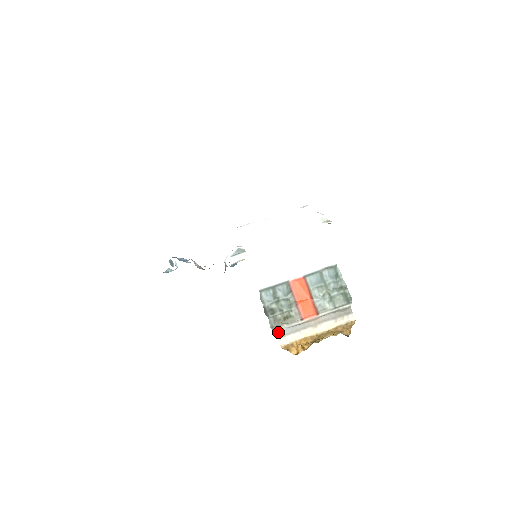
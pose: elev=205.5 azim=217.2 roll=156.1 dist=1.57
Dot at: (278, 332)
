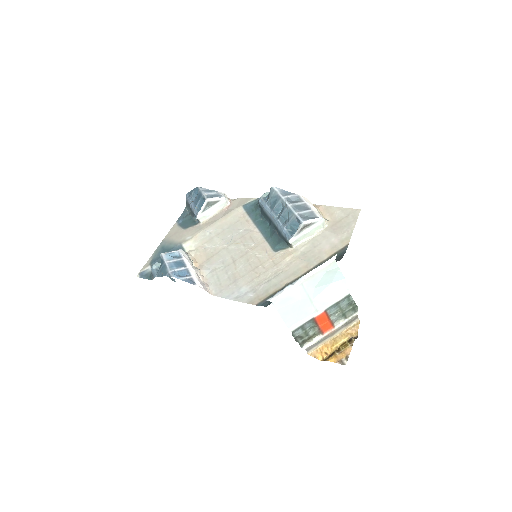
Dot at: (307, 349)
